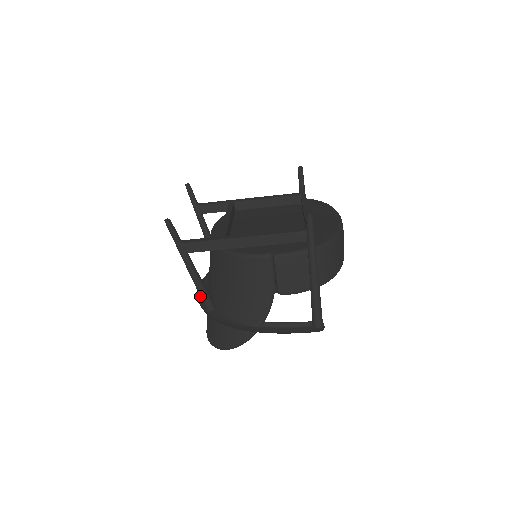
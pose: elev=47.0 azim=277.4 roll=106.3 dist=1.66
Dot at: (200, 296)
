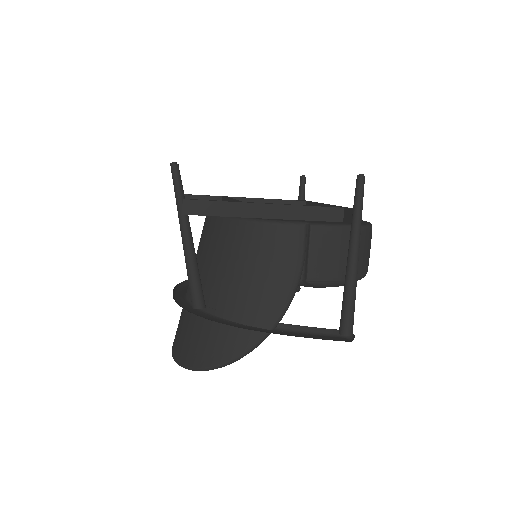
Dot at: (190, 285)
